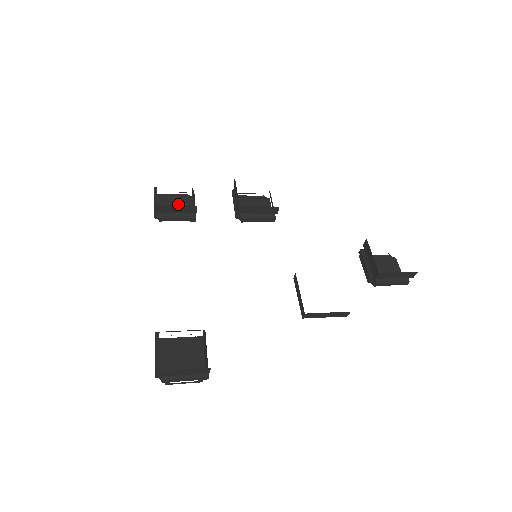
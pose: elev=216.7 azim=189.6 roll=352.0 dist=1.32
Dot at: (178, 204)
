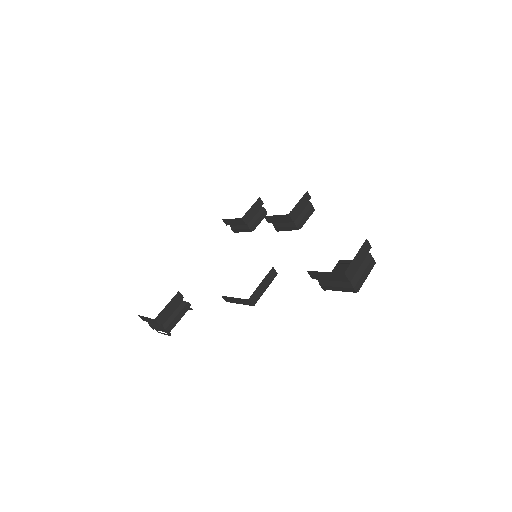
Dot at: occluded
